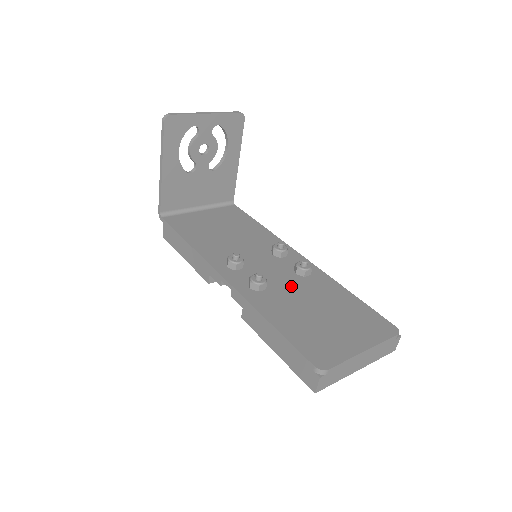
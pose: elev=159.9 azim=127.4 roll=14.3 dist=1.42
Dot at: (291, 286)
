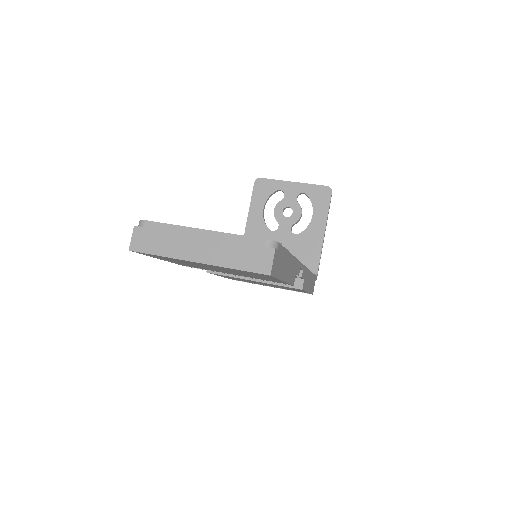
Dot at: occluded
